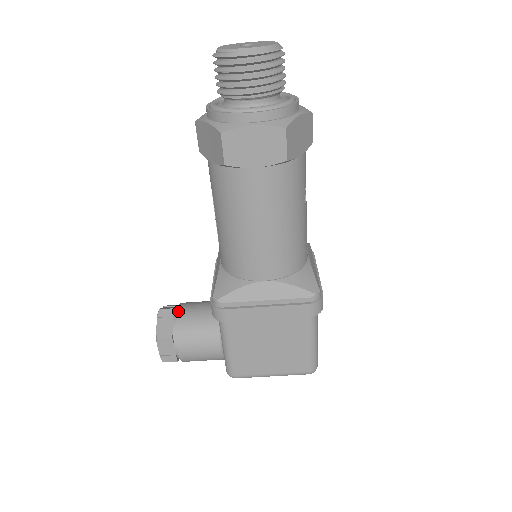
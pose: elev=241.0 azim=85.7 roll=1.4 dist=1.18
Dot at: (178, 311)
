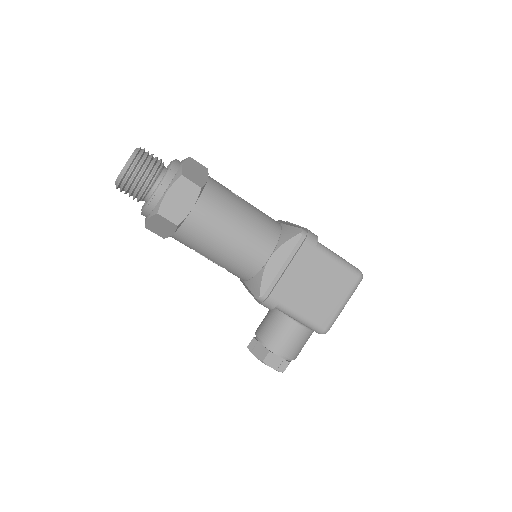
Dot at: (257, 335)
